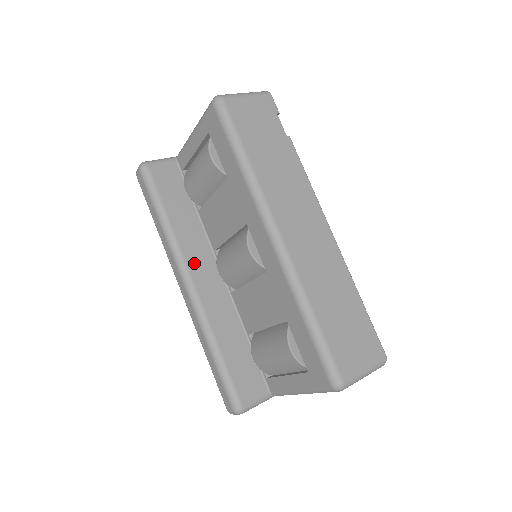
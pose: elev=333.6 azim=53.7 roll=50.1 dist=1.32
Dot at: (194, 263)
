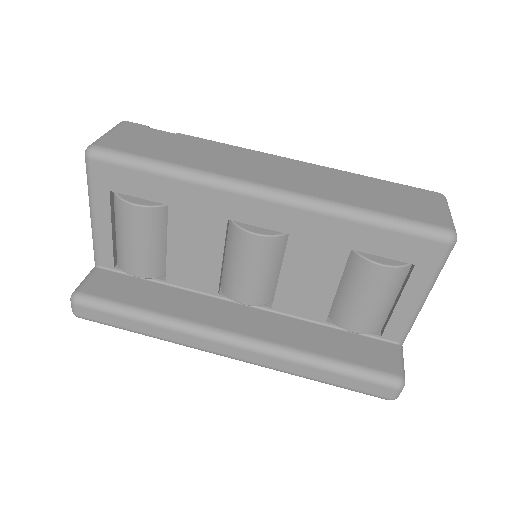
Dot at: (216, 320)
